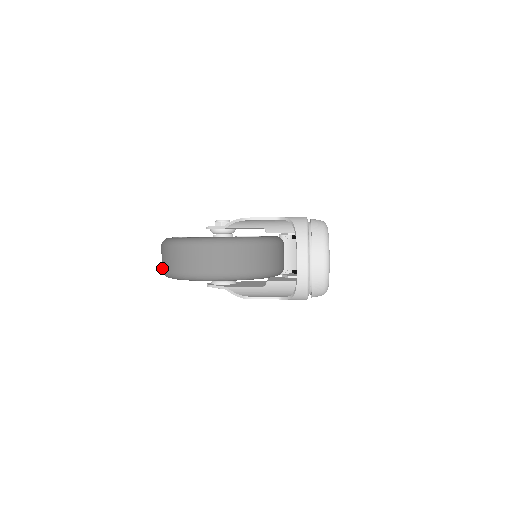
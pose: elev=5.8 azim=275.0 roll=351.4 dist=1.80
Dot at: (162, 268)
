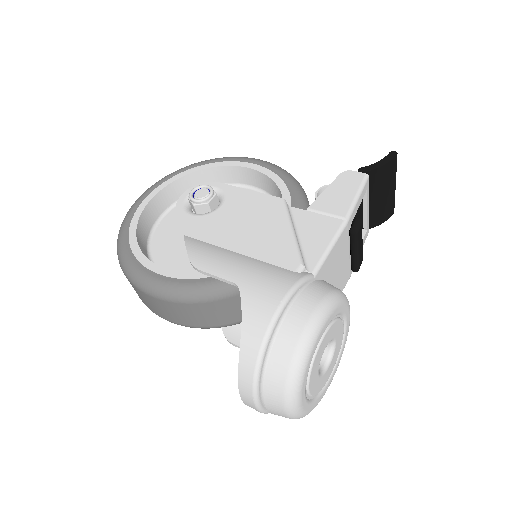
Dot at: occluded
